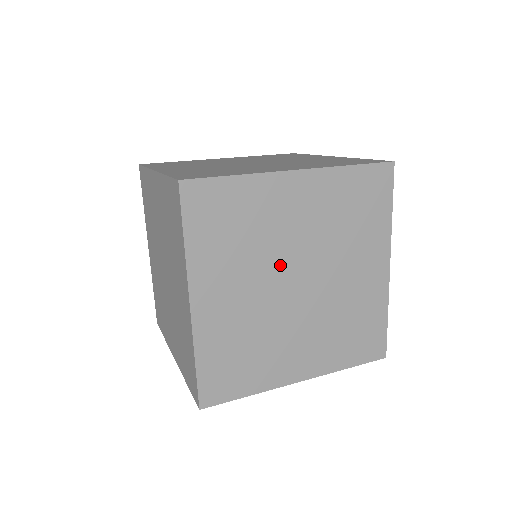
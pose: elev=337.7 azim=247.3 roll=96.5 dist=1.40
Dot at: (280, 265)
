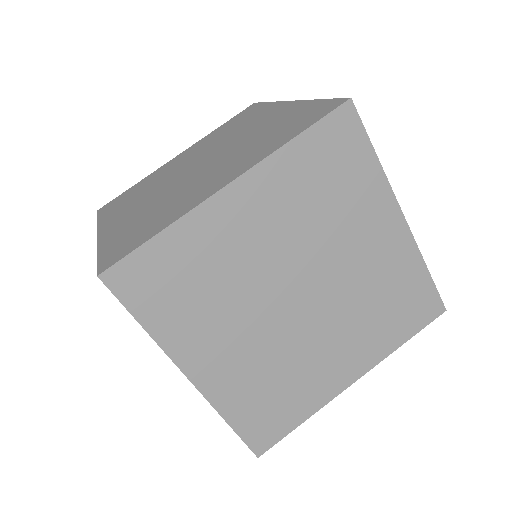
Dot at: (267, 291)
